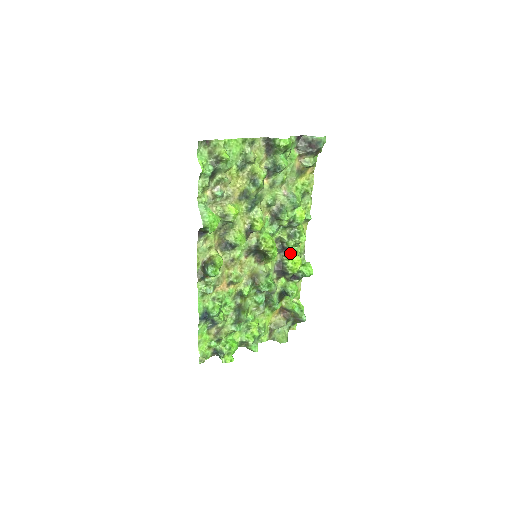
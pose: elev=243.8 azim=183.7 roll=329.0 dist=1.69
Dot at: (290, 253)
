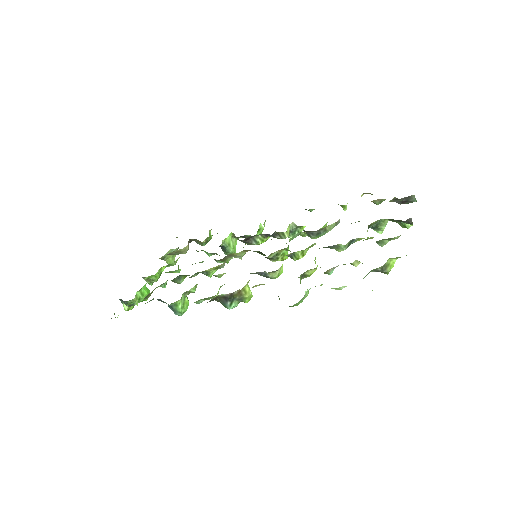
Dot at: (269, 236)
